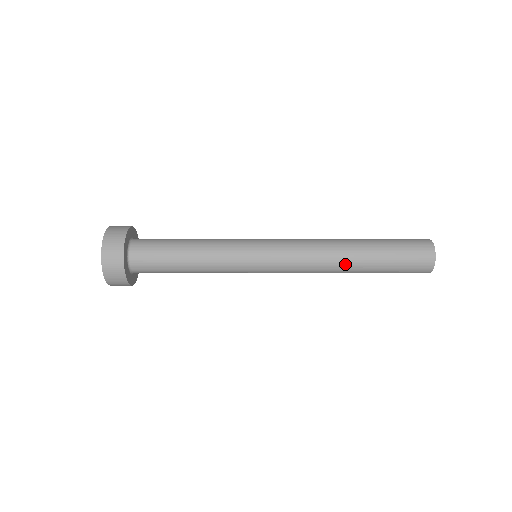
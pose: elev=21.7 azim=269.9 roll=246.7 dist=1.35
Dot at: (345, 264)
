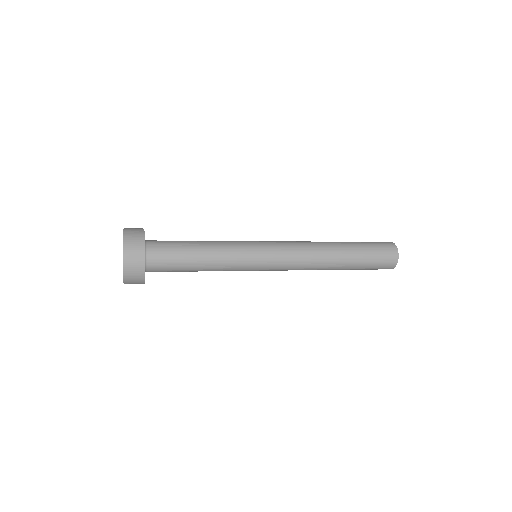
Dot at: (332, 260)
